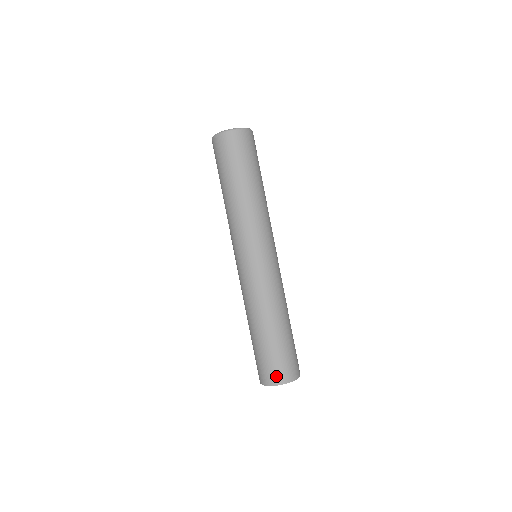
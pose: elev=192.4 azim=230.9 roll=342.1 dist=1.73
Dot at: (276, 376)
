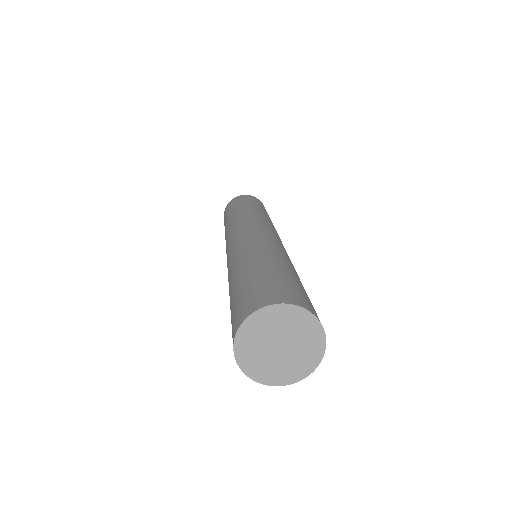
Dot at: (305, 302)
